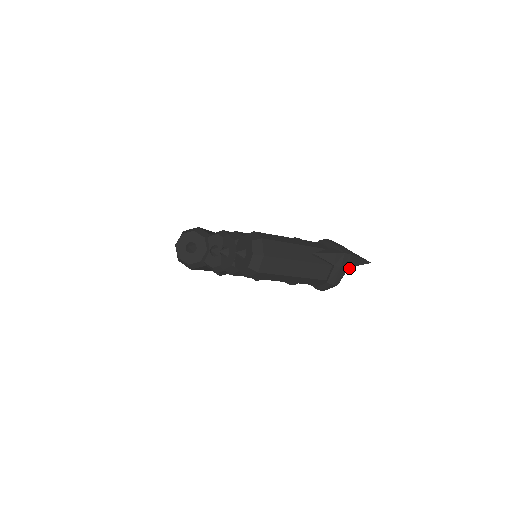
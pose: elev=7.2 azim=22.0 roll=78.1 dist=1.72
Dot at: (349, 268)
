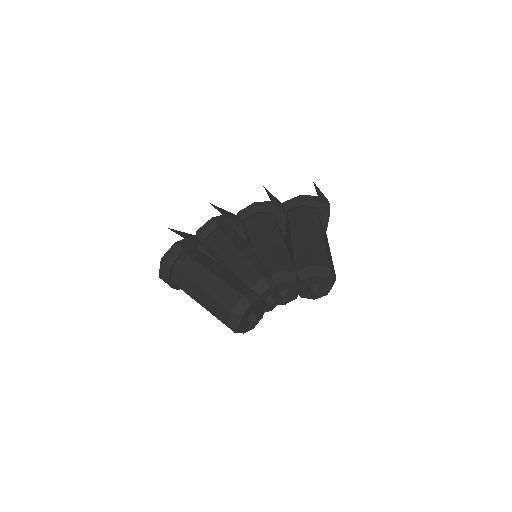
Dot at: occluded
